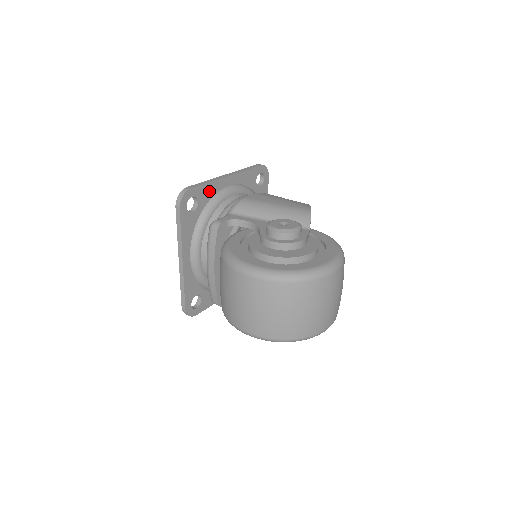
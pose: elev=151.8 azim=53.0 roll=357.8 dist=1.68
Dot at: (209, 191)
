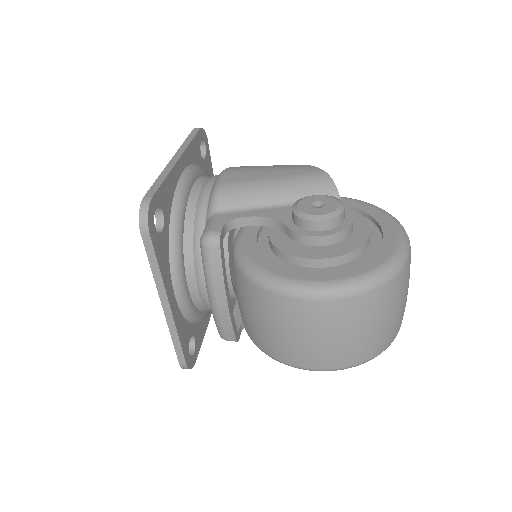
Dot at: (168, 190)
